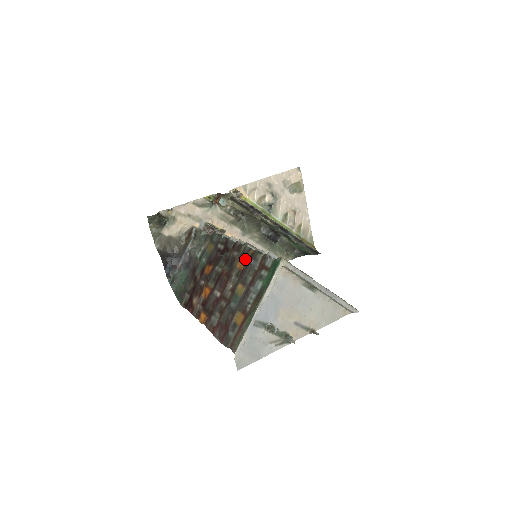
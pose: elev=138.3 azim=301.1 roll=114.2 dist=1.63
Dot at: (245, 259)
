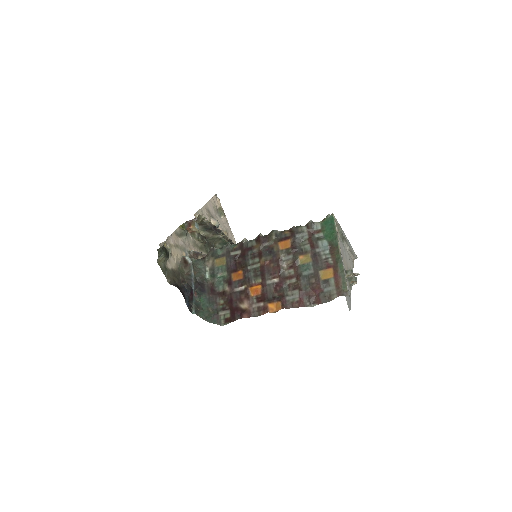
Dot at: (286, 239)
